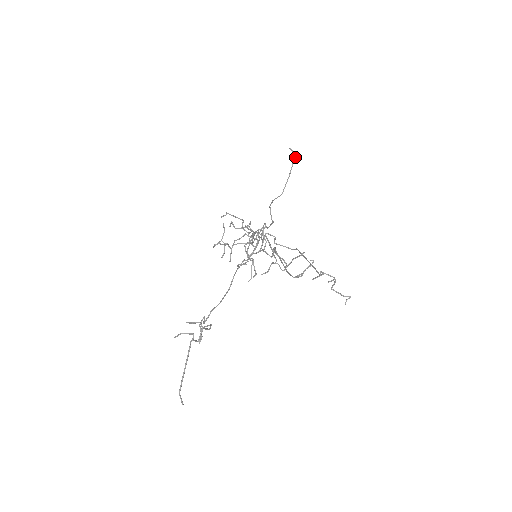
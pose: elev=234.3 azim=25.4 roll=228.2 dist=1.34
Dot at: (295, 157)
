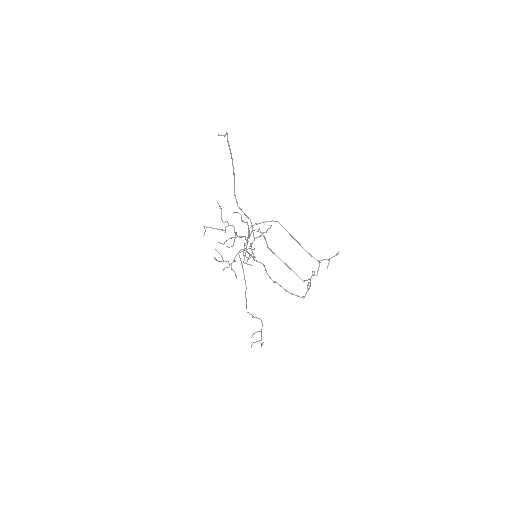
Dot at: (227, 136)
